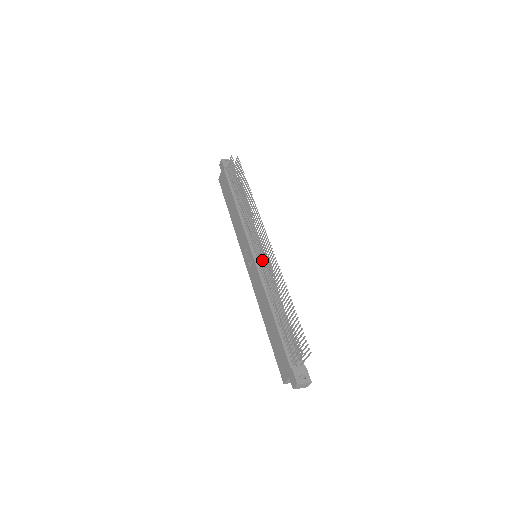
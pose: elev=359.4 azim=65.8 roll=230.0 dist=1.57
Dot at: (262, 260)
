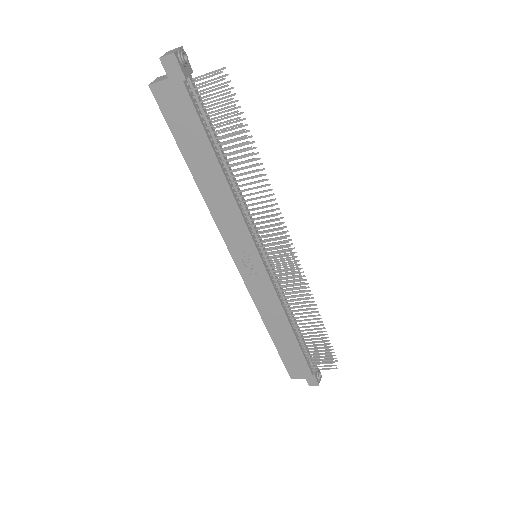
Dot at: (272, 266)
